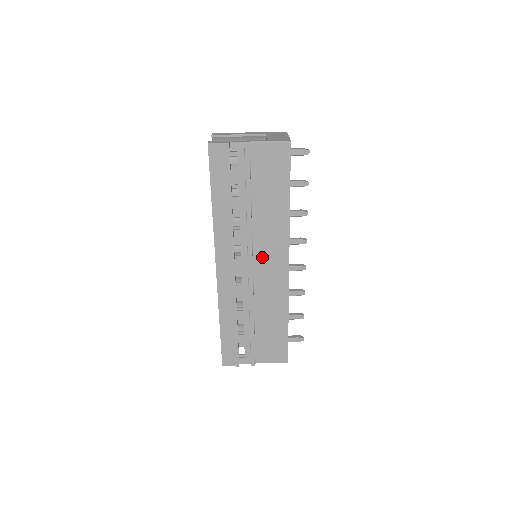
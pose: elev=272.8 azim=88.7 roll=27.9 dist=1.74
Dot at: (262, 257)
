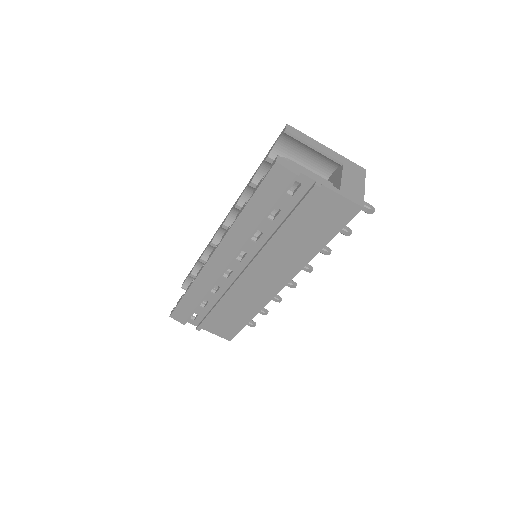
Dot at: (261, 271)
